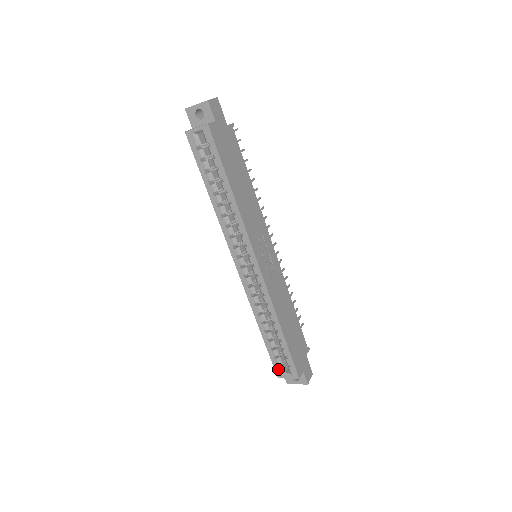
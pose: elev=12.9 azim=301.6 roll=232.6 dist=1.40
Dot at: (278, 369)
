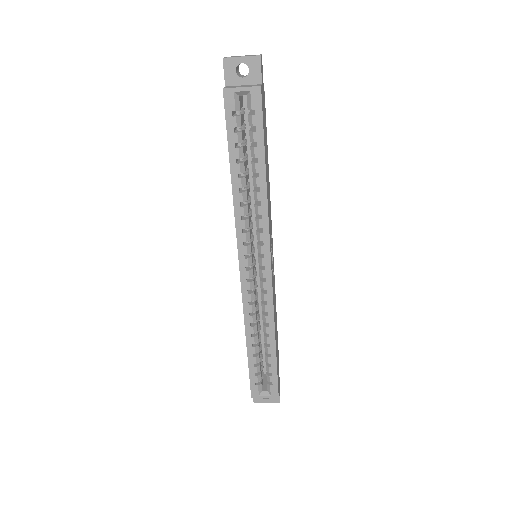
Dot at: (255, 387)
